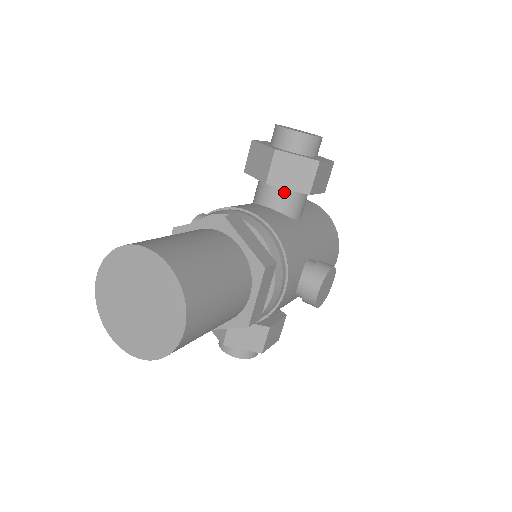
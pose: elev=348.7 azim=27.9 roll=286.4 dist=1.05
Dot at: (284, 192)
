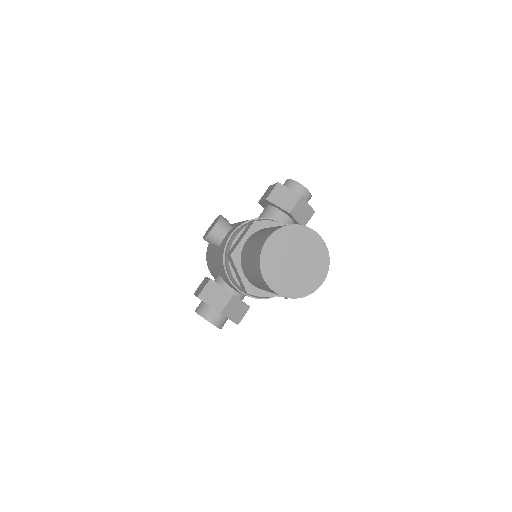
Dot at: (289, 221)
